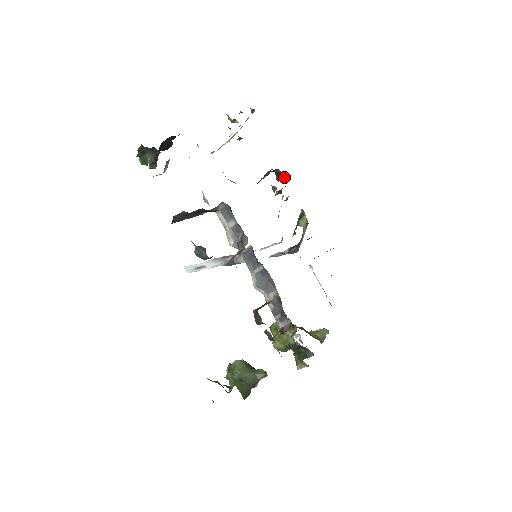
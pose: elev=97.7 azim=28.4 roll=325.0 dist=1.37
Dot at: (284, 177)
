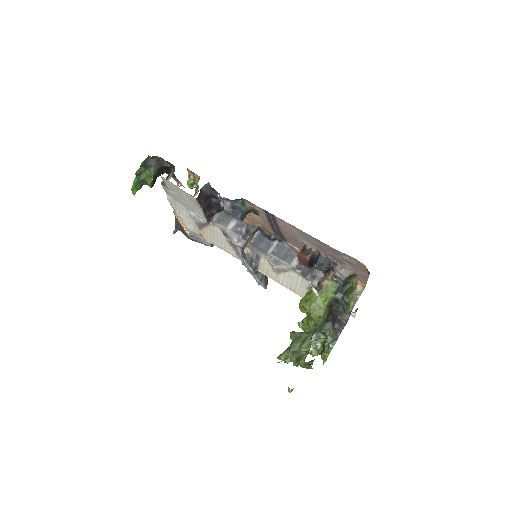
Dot at: occluded
